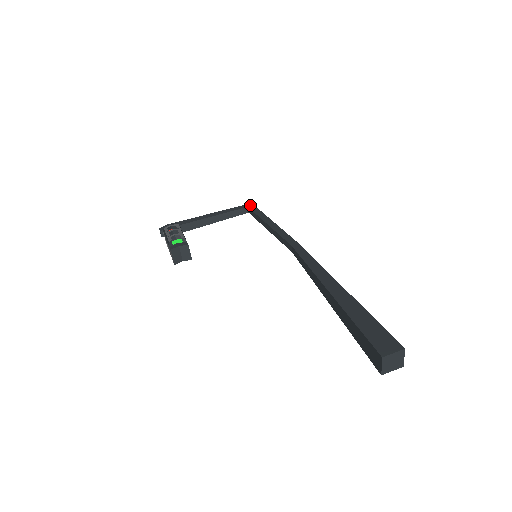
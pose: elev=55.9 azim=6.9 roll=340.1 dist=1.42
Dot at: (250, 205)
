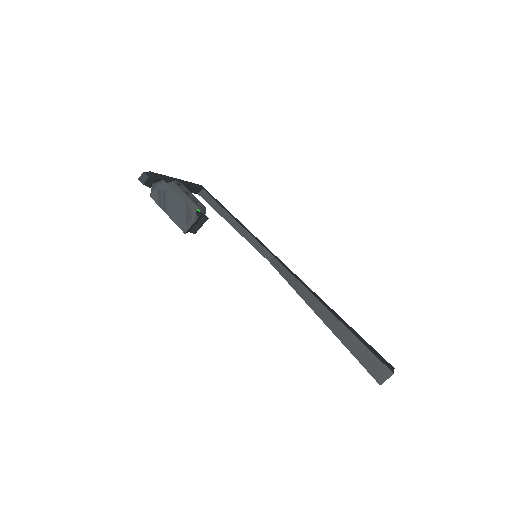
Dot at: (203, 187)
